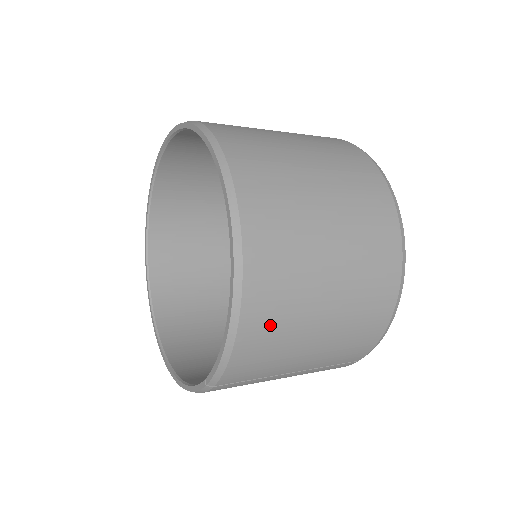
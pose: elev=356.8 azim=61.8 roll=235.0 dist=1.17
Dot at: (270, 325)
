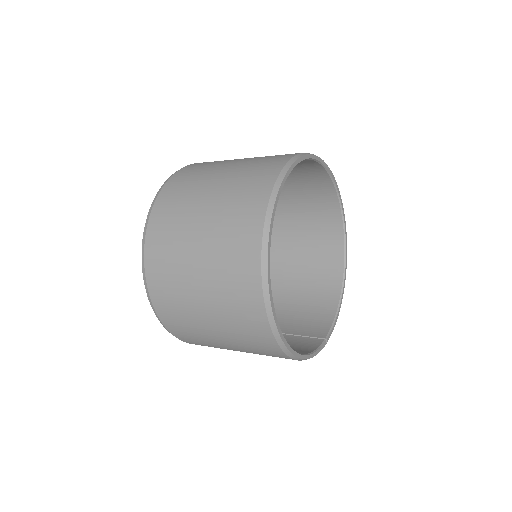
Dot at: occluded
